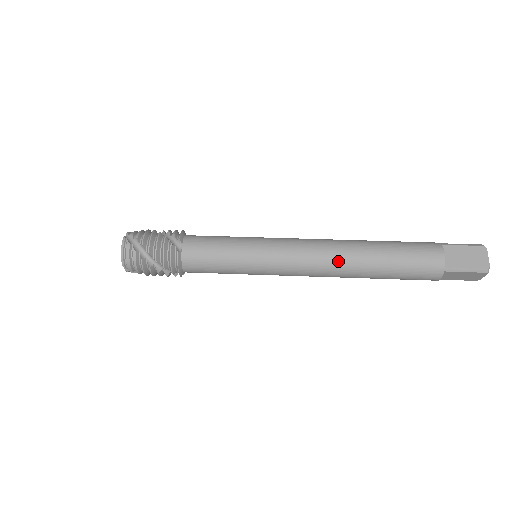
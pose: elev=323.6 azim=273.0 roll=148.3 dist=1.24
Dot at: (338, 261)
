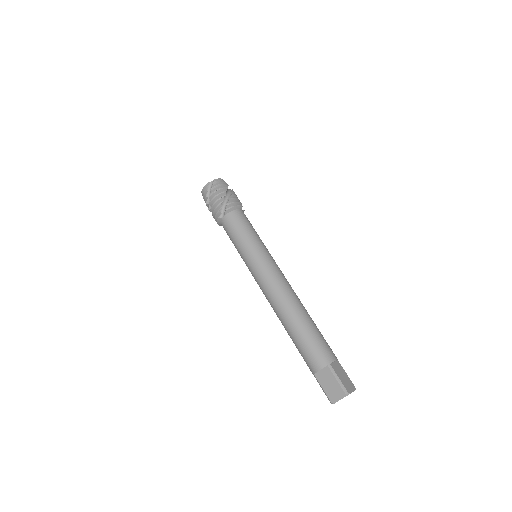
Dot at: (274, 307)
